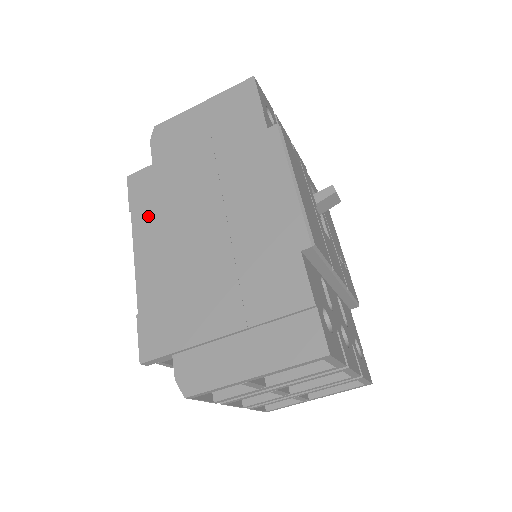
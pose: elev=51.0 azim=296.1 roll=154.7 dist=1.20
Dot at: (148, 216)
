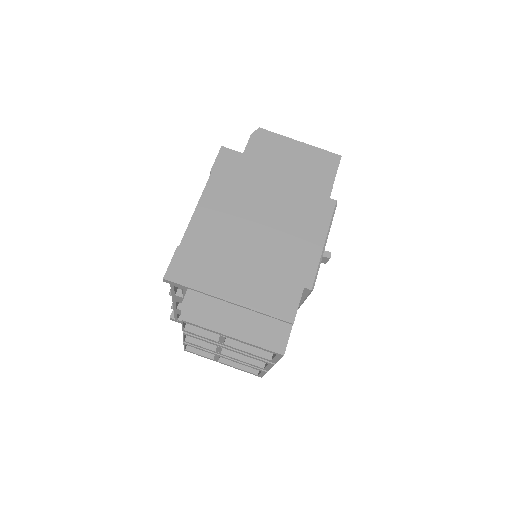
Dot at: (222, 187)
